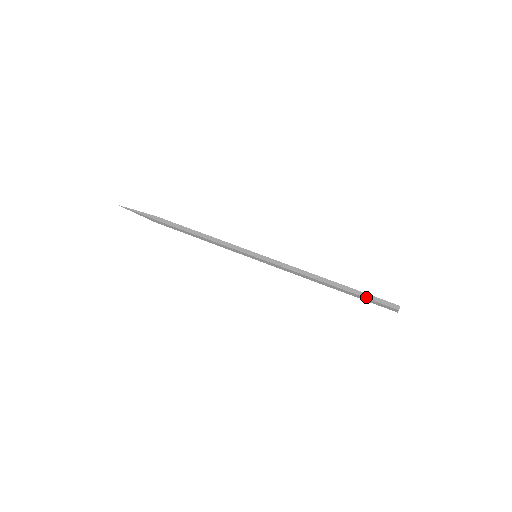
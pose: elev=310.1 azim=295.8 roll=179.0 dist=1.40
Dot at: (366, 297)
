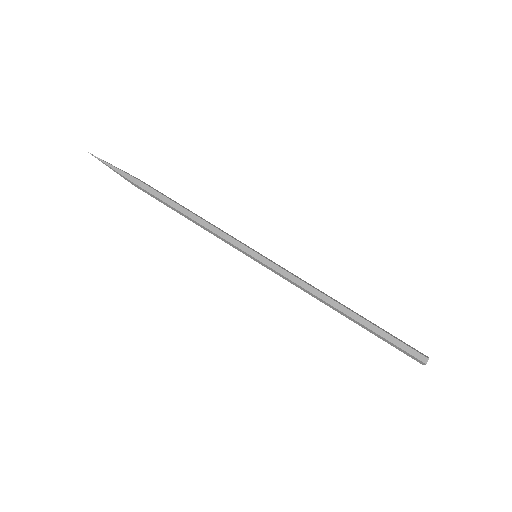
Dot at: (387, 339)
